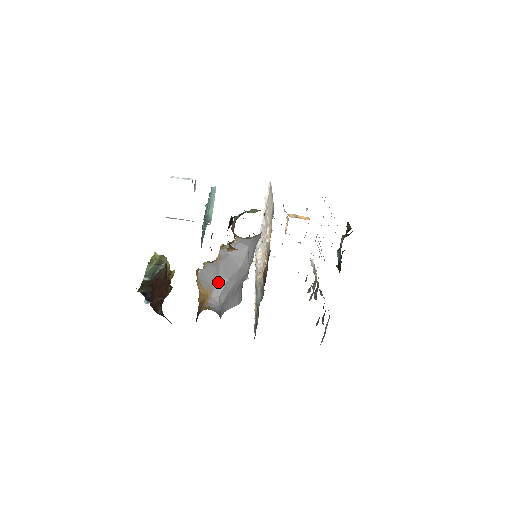
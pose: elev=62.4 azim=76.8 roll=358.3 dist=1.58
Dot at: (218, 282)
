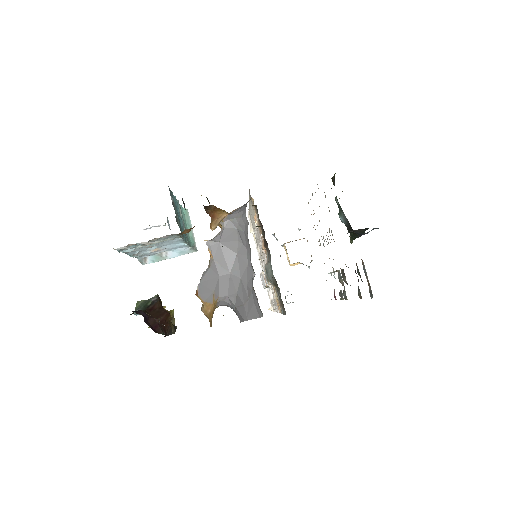
Dot at: (220, 282)
